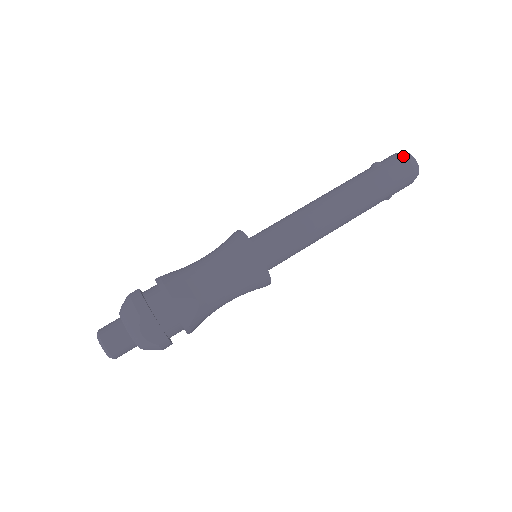
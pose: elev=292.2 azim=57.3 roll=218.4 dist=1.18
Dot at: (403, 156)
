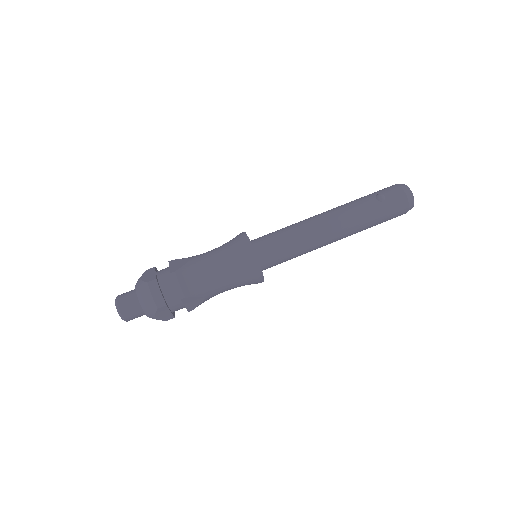
Dot at: (406, 197)
